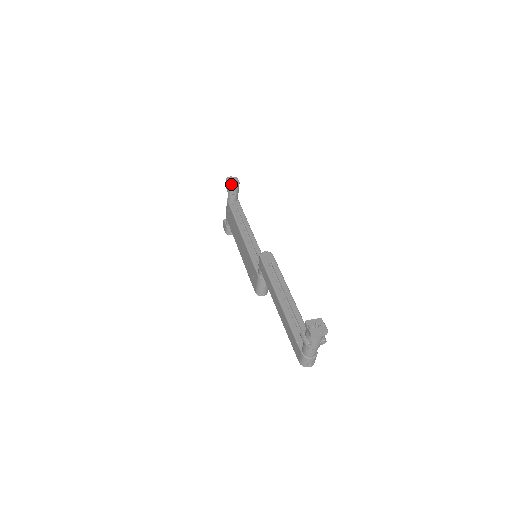
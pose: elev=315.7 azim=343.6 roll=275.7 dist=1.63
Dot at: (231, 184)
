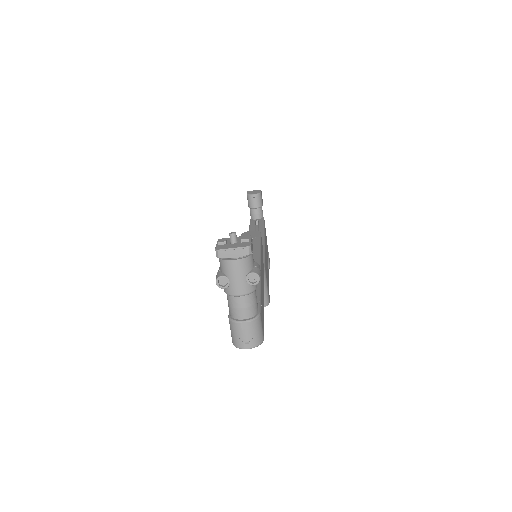
Dot at: (249, 194)
